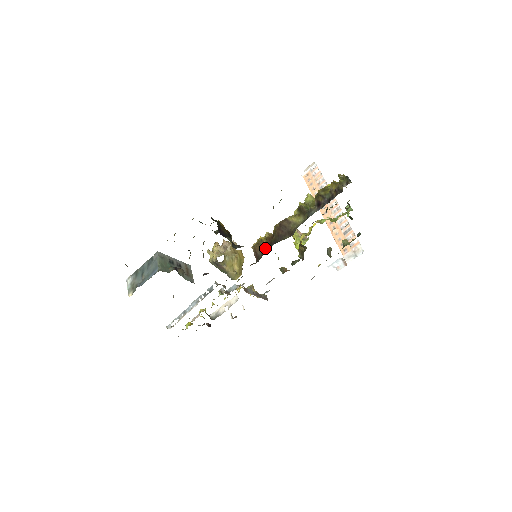
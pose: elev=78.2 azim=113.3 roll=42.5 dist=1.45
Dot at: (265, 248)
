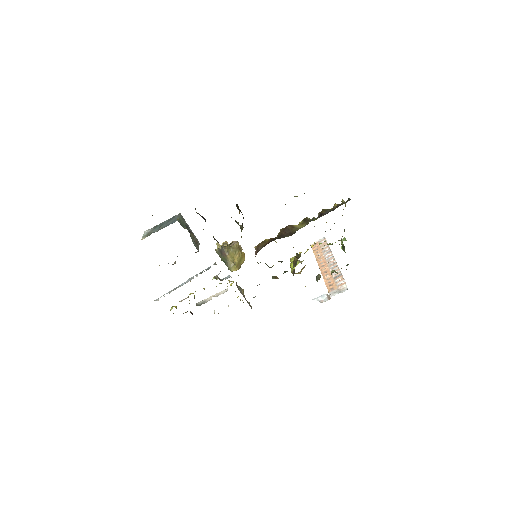
Dot at: occluded
